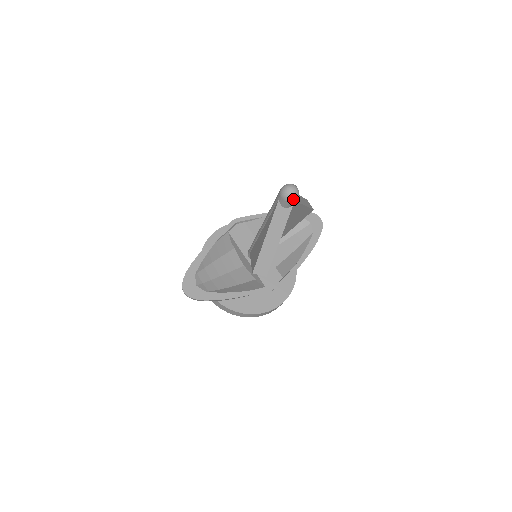
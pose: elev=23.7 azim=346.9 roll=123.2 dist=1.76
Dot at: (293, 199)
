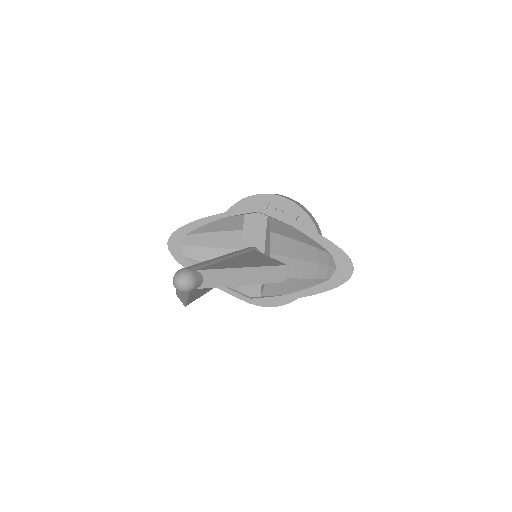
Dot at: occluded
